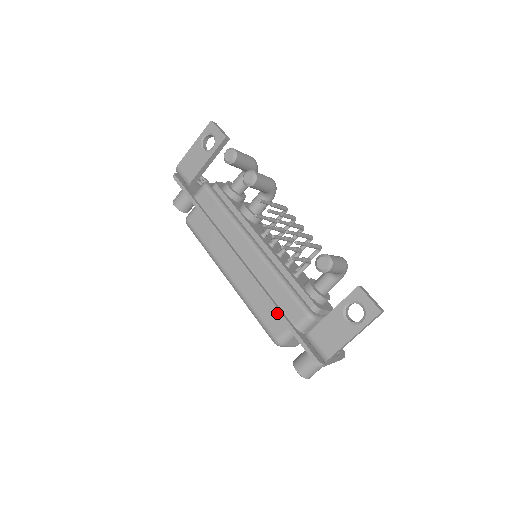
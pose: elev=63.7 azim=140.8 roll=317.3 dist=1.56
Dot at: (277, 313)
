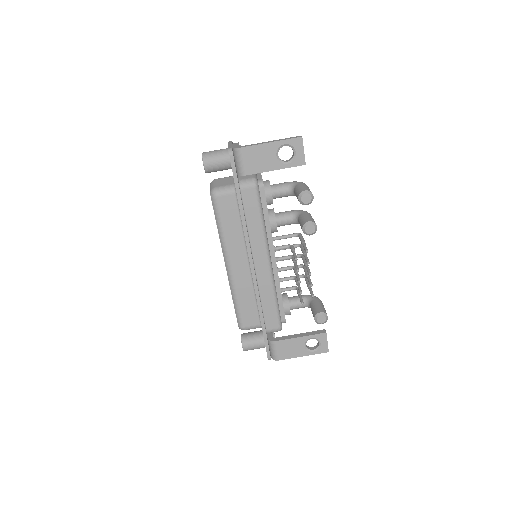
Dot at: (261, 320)
